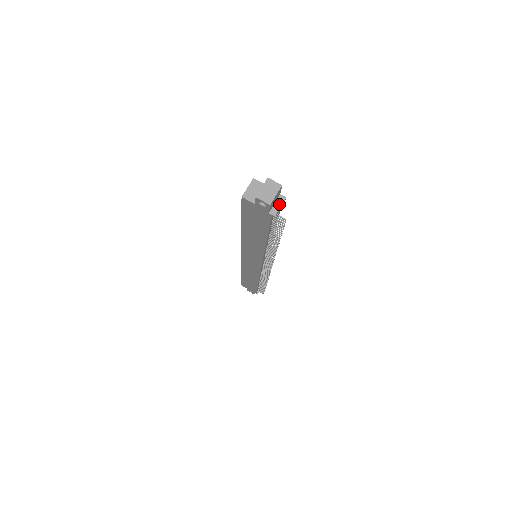
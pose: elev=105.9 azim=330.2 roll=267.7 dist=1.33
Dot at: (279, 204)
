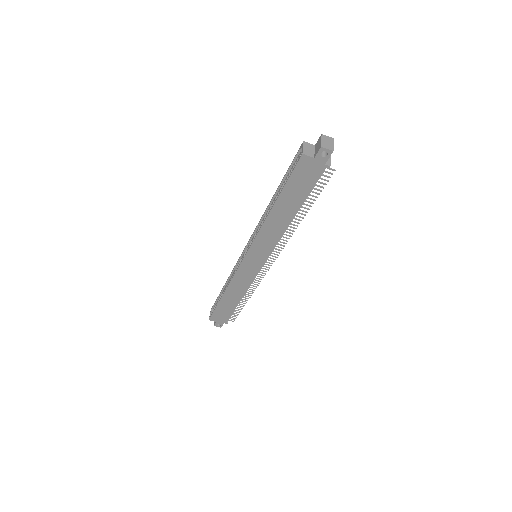
Dot at: occluded
